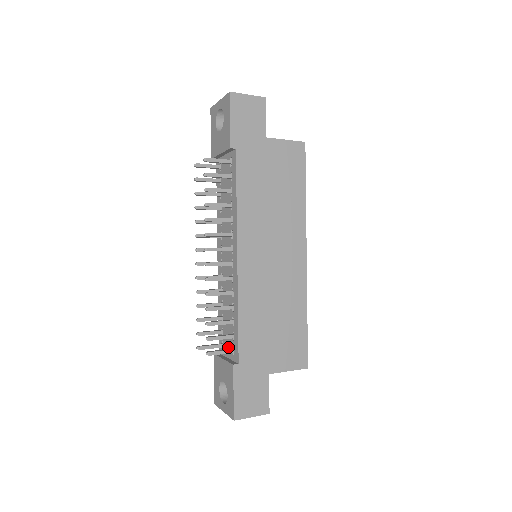
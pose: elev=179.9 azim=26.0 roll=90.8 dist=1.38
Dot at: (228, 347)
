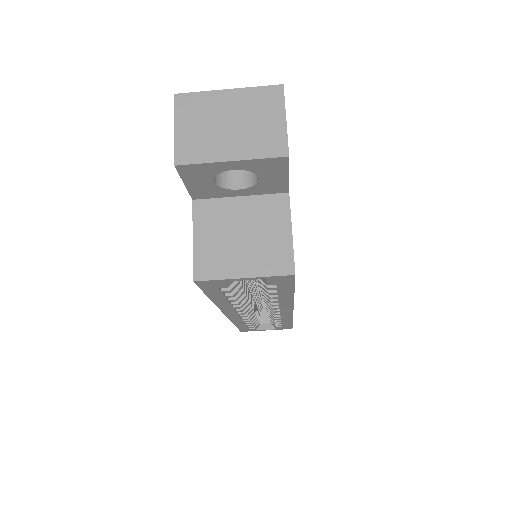
Dot at: occluded
